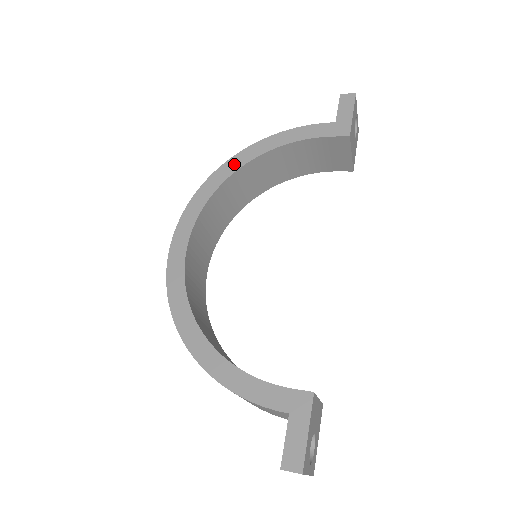
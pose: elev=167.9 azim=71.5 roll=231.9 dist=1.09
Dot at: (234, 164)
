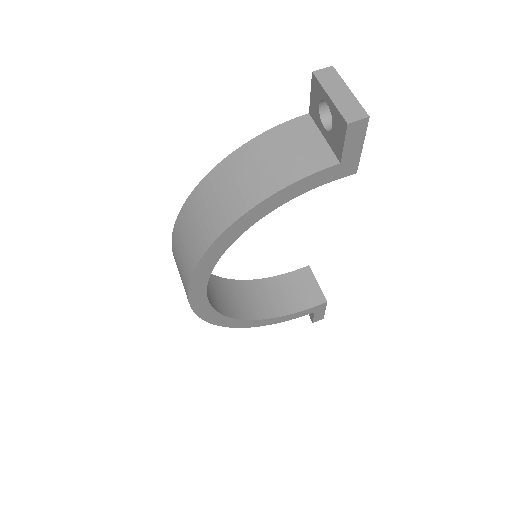
Dot at: (223, 244)
